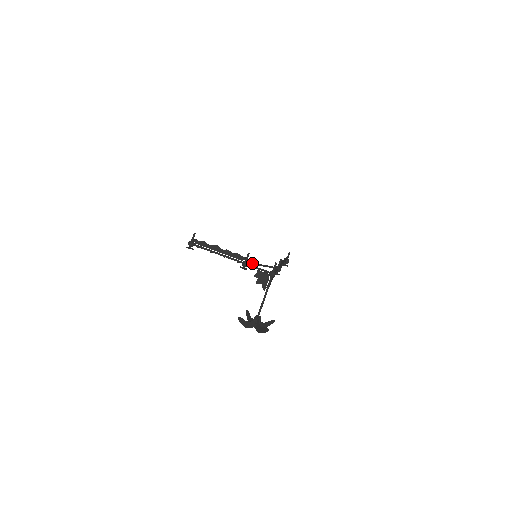
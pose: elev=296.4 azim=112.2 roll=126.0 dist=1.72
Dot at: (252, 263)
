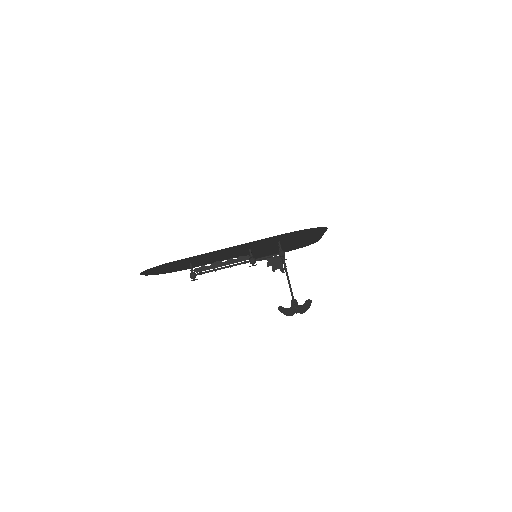
Dot at: occluded
